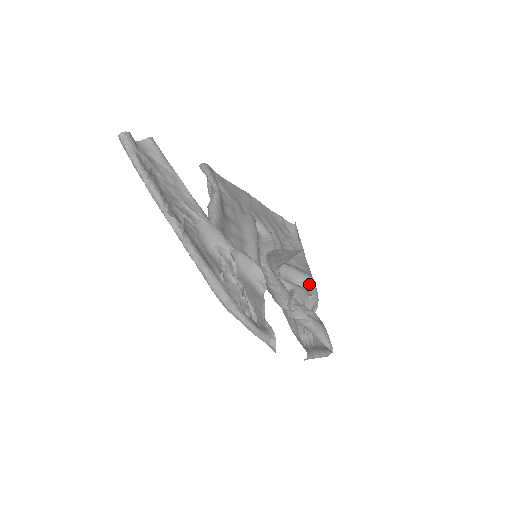
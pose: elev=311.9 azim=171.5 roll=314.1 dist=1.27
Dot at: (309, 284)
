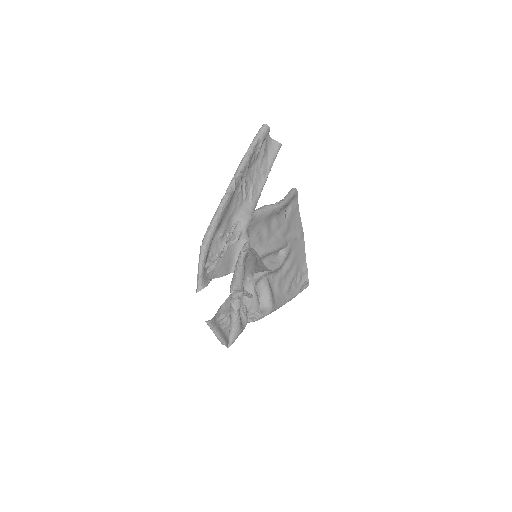
Dot at: (266, 308)
